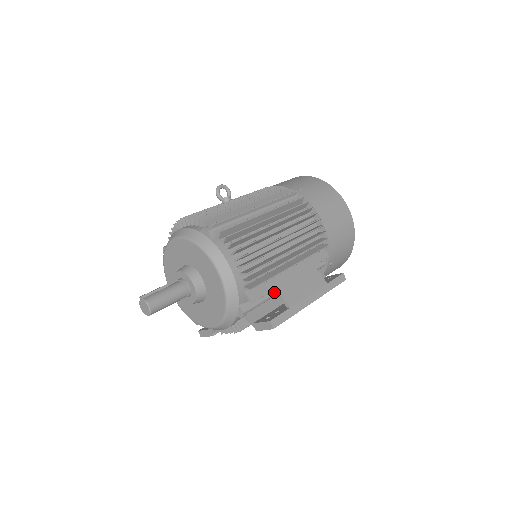
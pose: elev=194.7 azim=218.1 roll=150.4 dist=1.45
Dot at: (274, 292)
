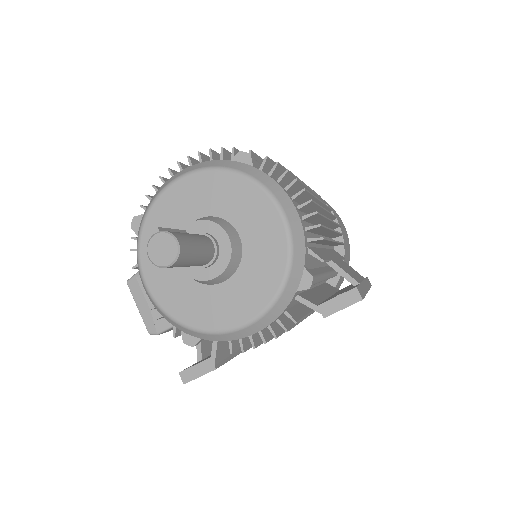
Dot at: (322, 273)
